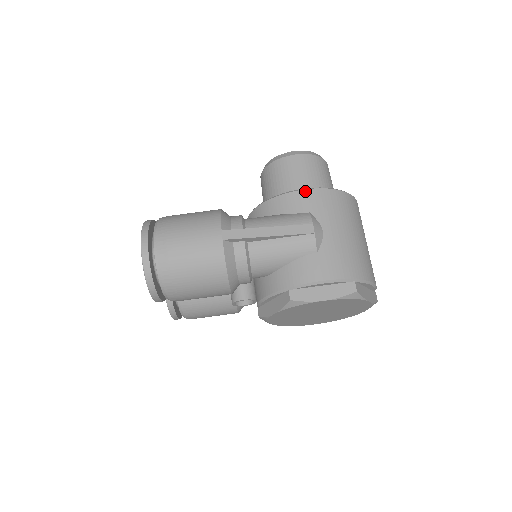
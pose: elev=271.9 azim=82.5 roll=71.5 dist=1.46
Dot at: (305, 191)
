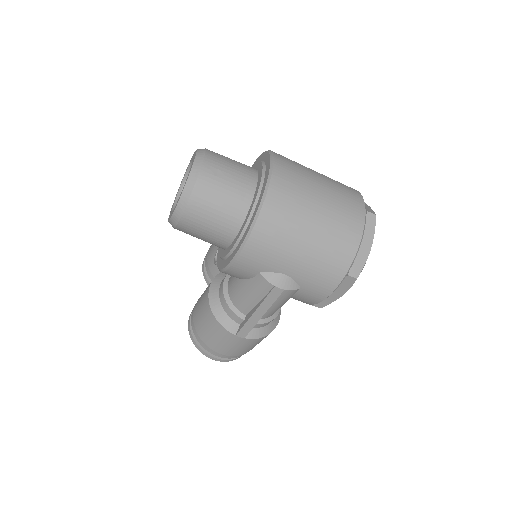
Dot at: (235, 264)
